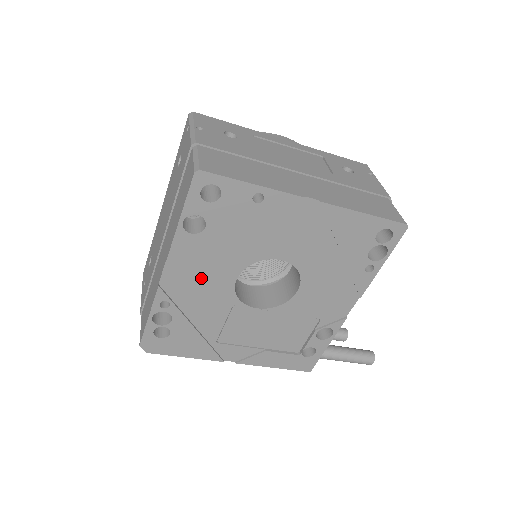
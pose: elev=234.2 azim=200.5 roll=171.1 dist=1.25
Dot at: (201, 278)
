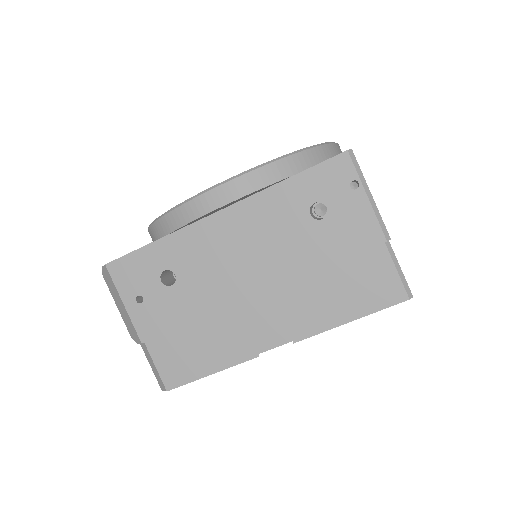
Dot at: occluded
